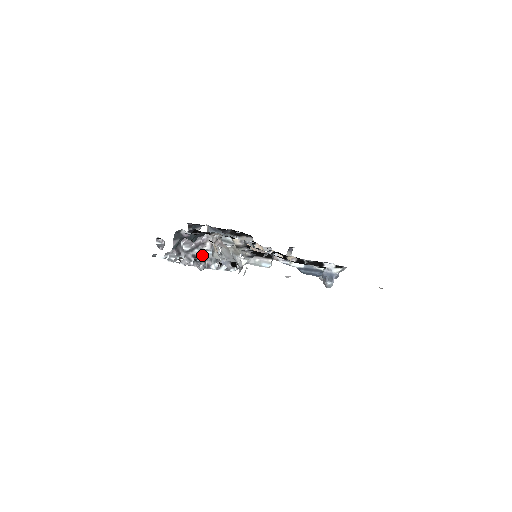
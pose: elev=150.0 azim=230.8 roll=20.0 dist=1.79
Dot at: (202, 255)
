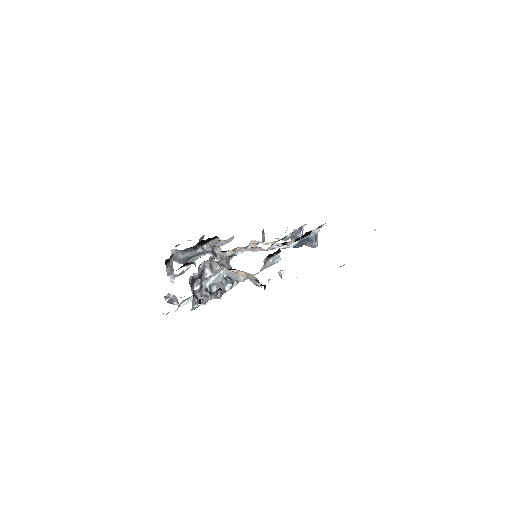
Dot at: (211, 284)
